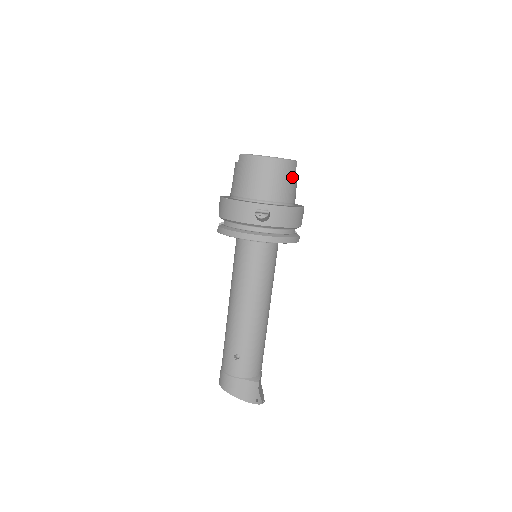
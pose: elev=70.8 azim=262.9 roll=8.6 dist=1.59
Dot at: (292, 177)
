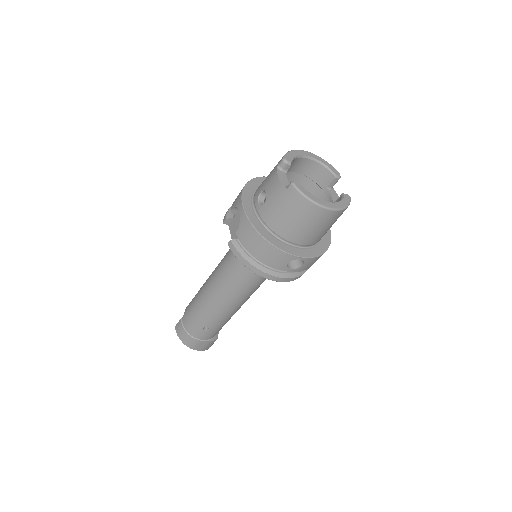
Dot at: occluded
